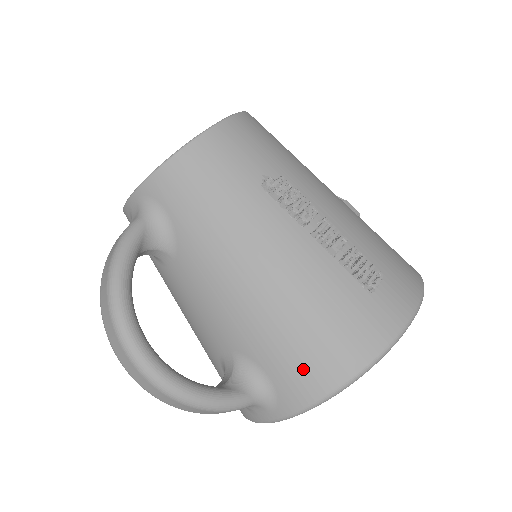
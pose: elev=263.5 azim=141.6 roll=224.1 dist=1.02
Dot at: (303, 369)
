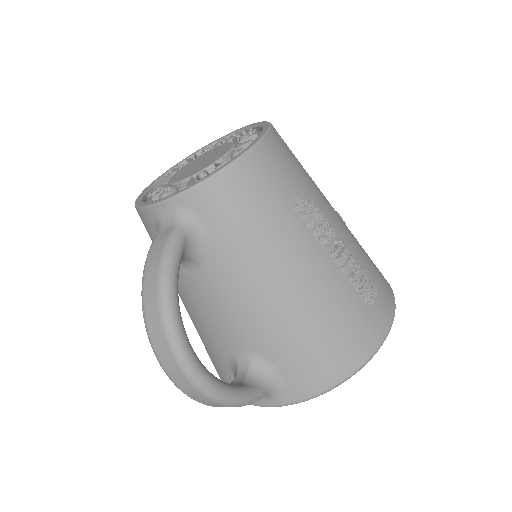
Dot at: (314, 368)
